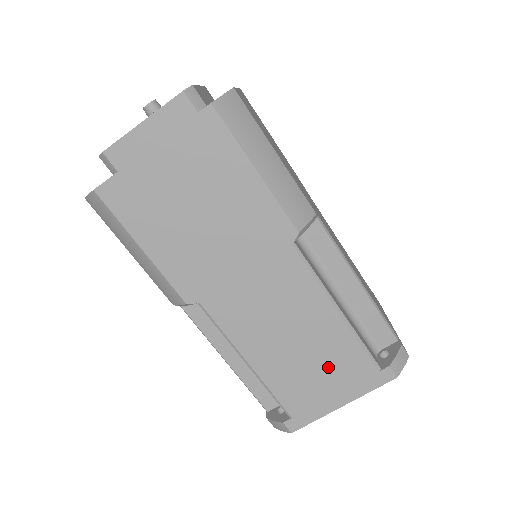
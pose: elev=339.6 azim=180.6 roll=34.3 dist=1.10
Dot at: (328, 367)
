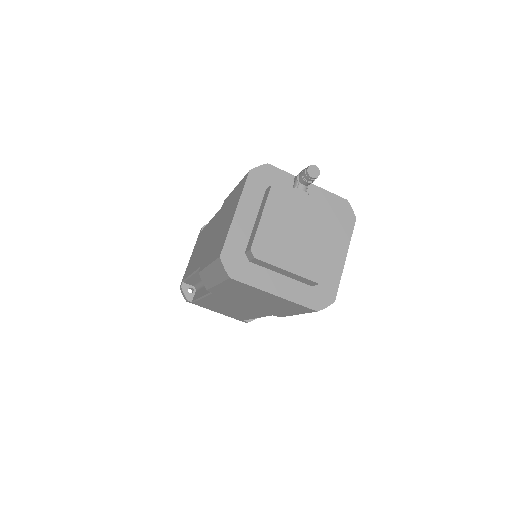
Dot at: (229, 313)
